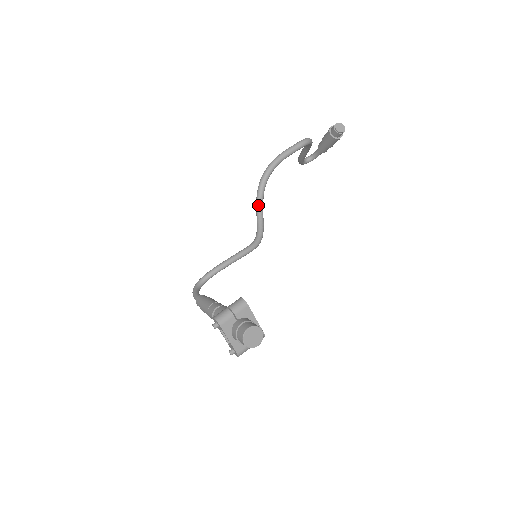
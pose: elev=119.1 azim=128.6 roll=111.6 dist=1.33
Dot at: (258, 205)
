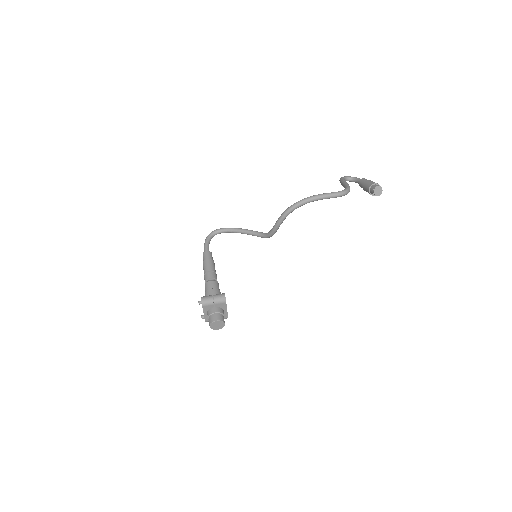
Dot at: (279, 221)
